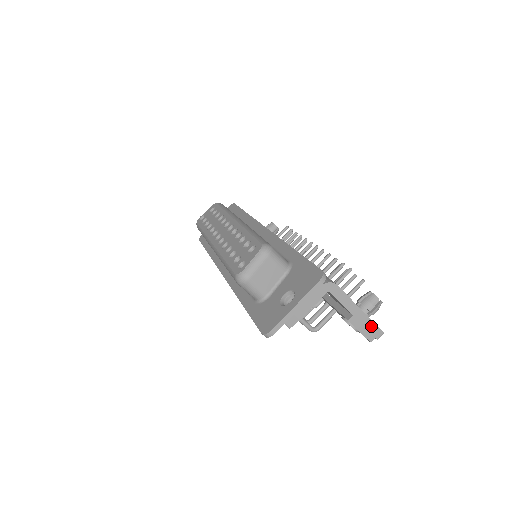
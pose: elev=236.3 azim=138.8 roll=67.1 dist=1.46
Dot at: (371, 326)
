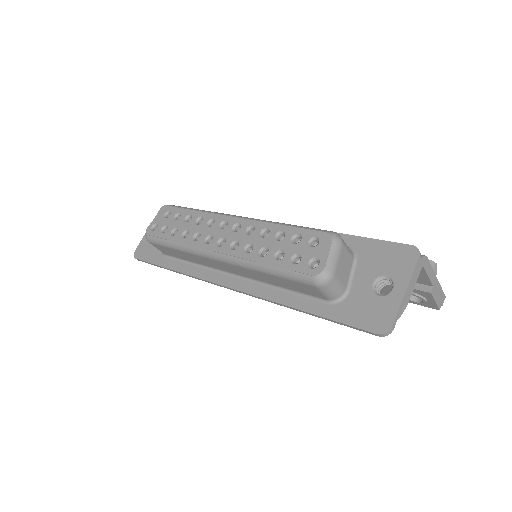
Dot at: (440, 293)
